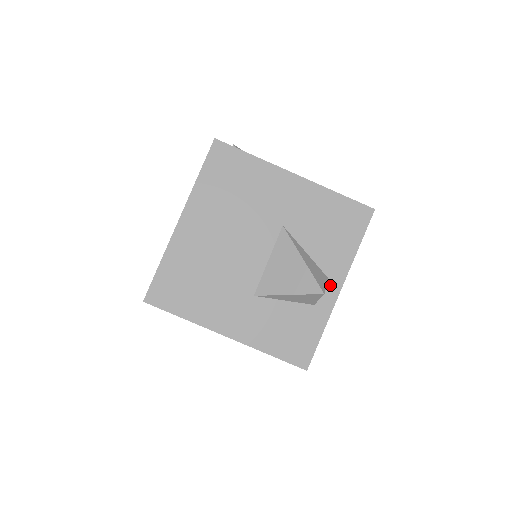
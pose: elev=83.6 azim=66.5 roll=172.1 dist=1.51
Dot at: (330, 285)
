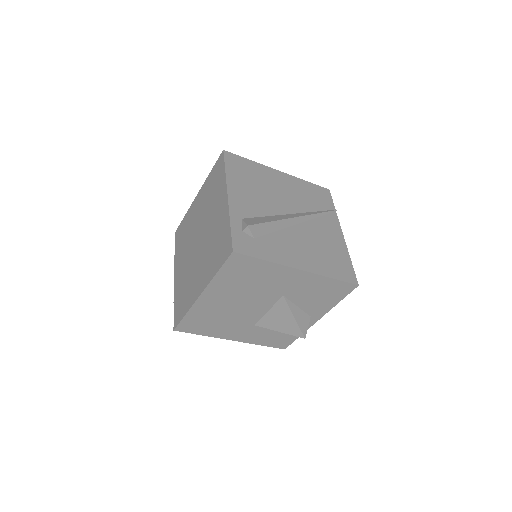
Dot at: (311, 319)
